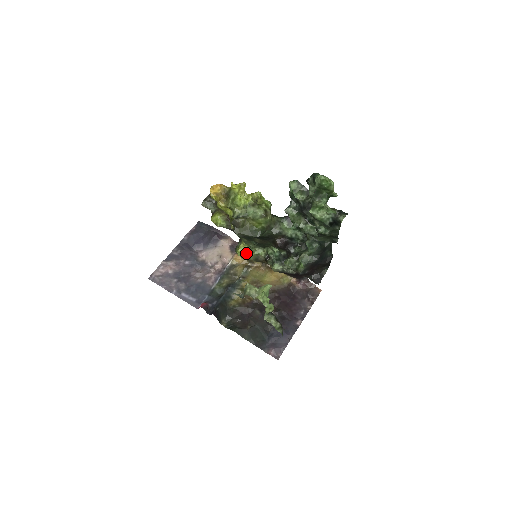
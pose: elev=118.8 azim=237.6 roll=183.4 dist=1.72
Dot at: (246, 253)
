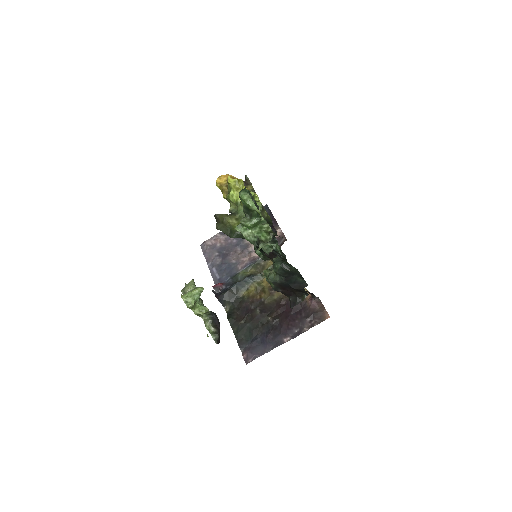
Dot at: occluded
